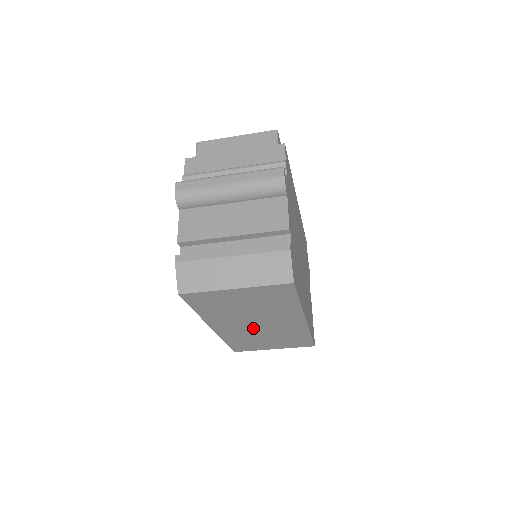
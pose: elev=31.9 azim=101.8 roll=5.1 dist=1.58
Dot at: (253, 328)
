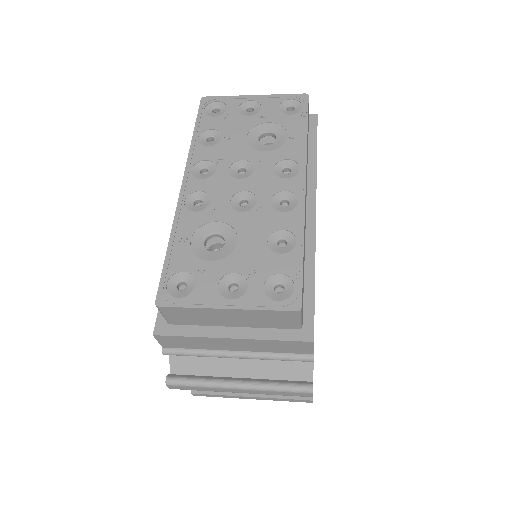
Dot at: occluded
